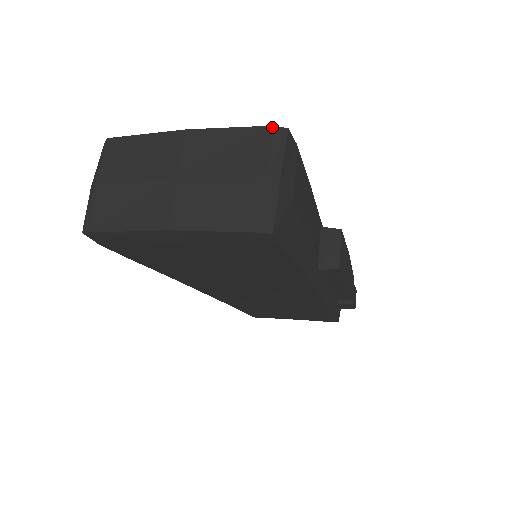
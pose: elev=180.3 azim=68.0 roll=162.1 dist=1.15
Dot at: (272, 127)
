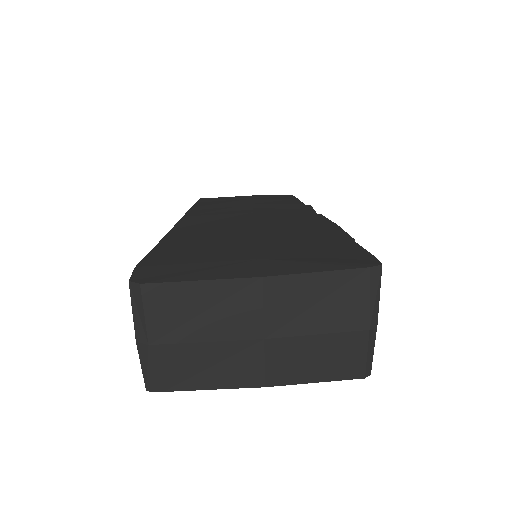
Dot at: (368, 270)
